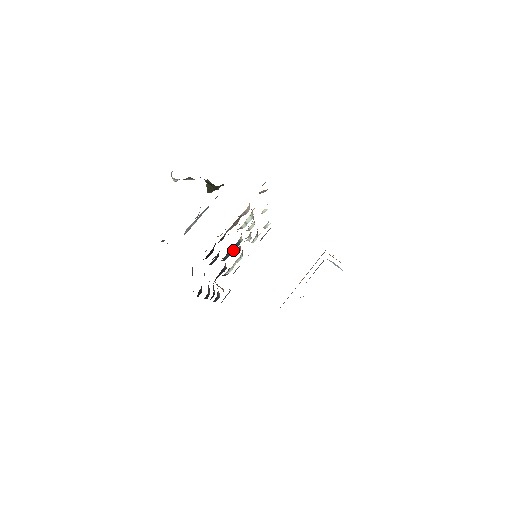
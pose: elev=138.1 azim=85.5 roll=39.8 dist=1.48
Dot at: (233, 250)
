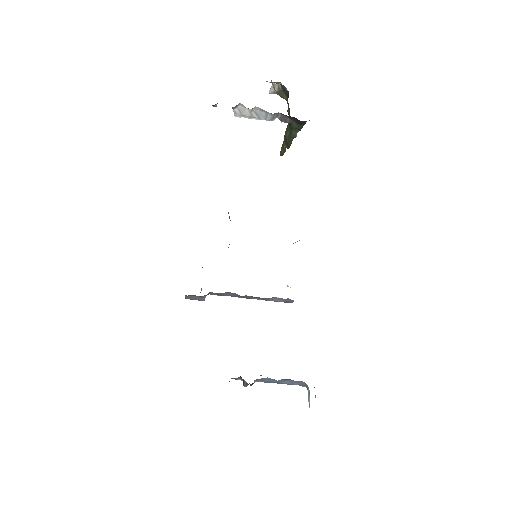
Dot at: occluded
